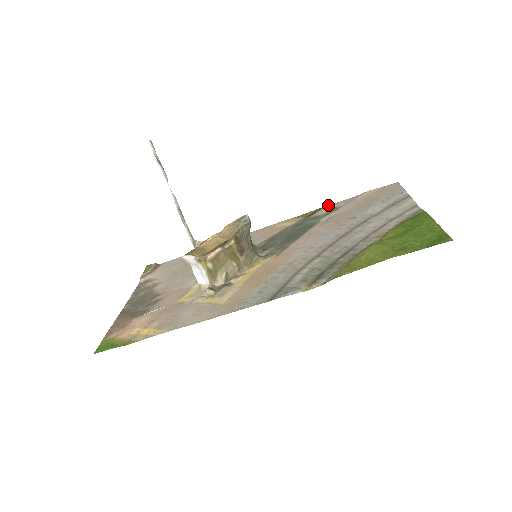
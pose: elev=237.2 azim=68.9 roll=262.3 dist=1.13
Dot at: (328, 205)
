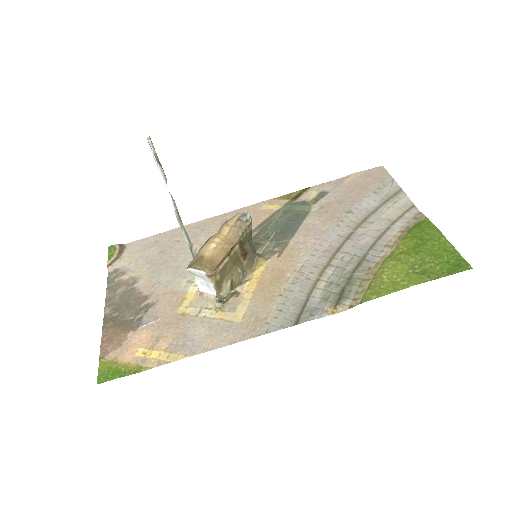
Dot at: (313, 186)
